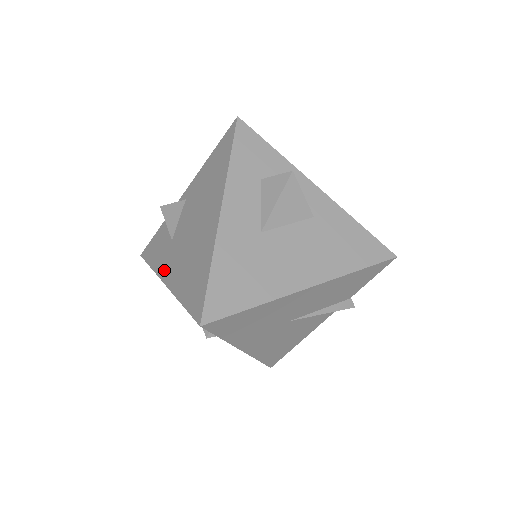
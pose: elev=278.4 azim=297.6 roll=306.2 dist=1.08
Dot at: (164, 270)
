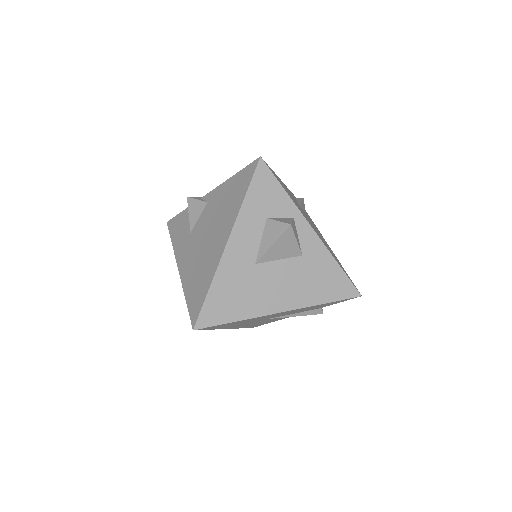
Dot at: (180, 256)
